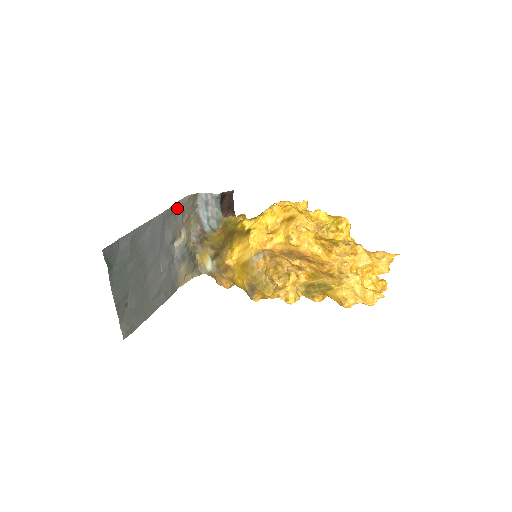
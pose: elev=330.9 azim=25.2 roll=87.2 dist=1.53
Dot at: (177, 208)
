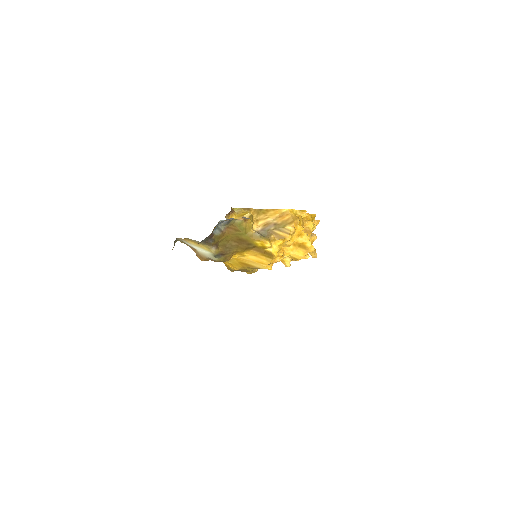
Dot at: occluded
